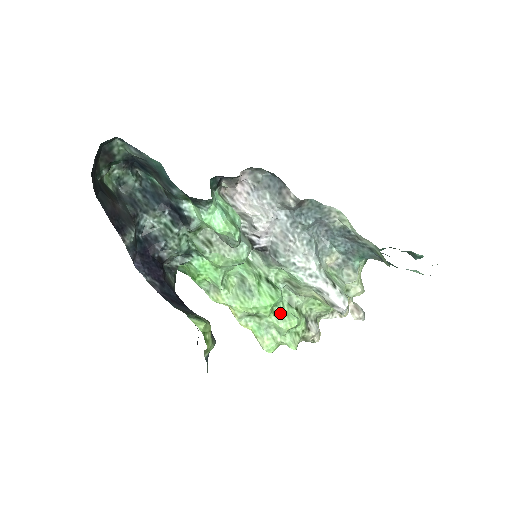
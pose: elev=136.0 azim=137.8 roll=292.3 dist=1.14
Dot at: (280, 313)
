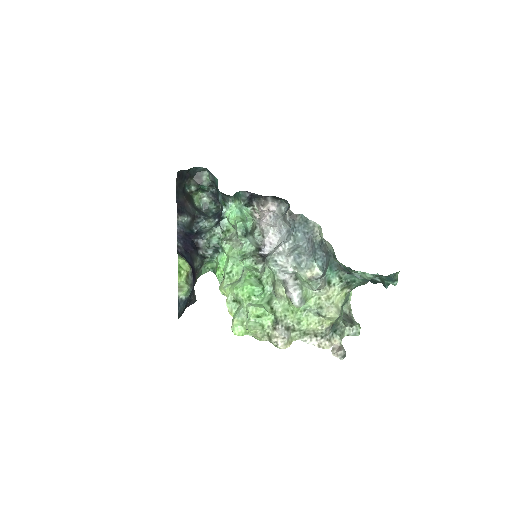
Dot at: (255, 303)
